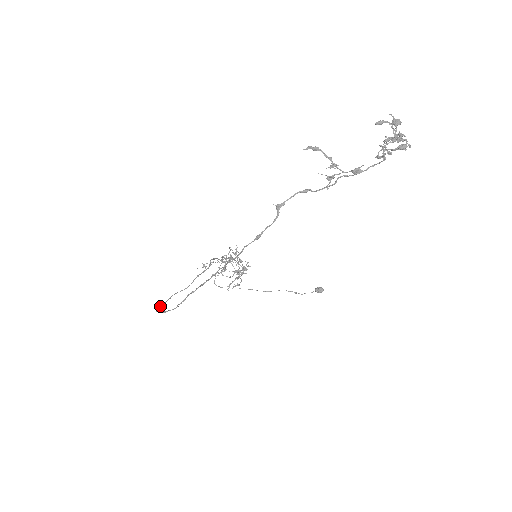
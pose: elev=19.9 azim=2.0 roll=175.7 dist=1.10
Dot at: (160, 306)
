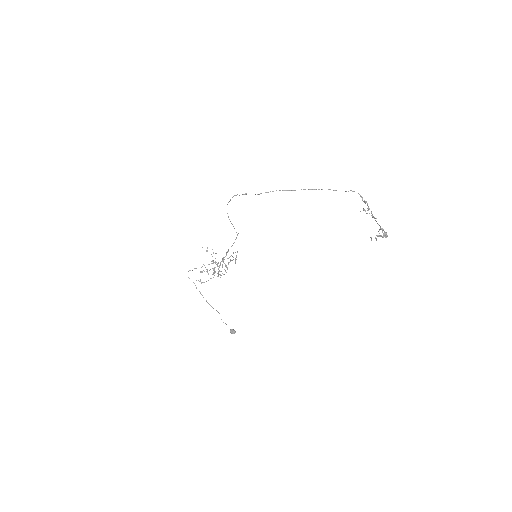
Dot at: occluded
